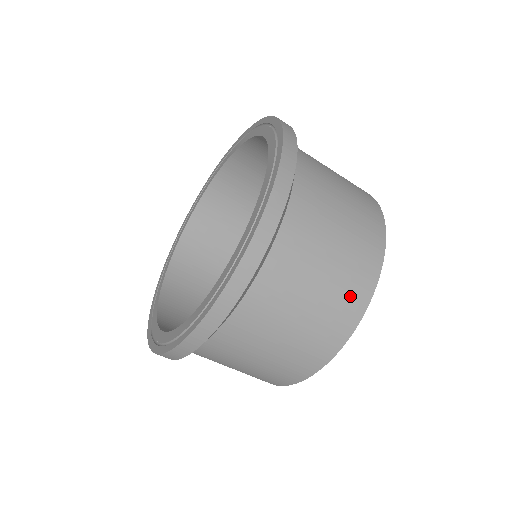
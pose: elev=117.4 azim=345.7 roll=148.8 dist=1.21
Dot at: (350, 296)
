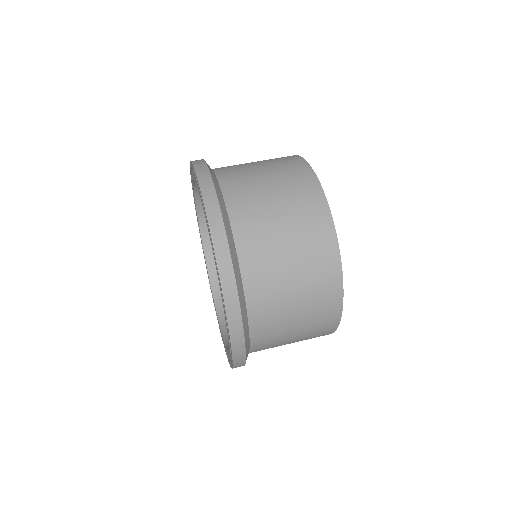
Dot at: (323, 274)
